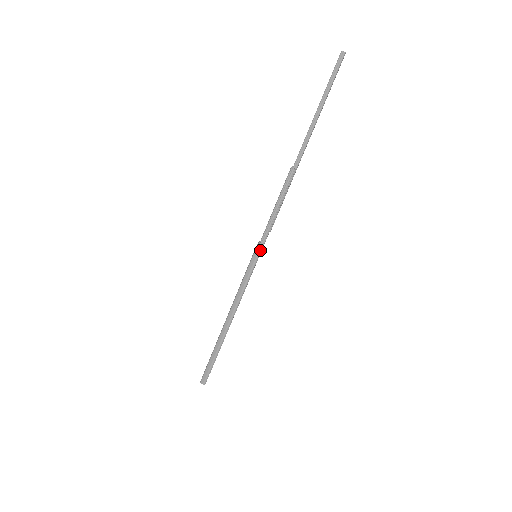
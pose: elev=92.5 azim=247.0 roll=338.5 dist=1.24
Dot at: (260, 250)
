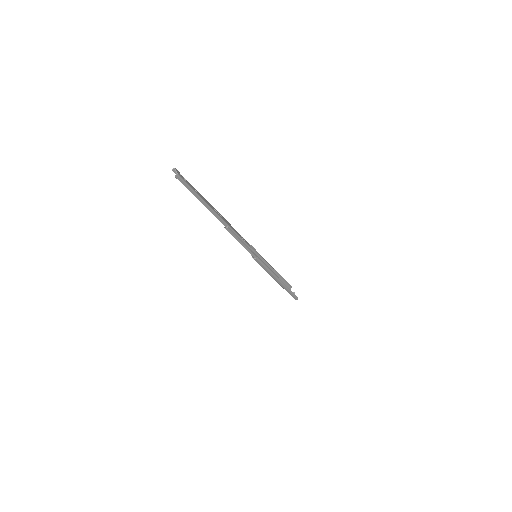
Dot at: (257, 259)
